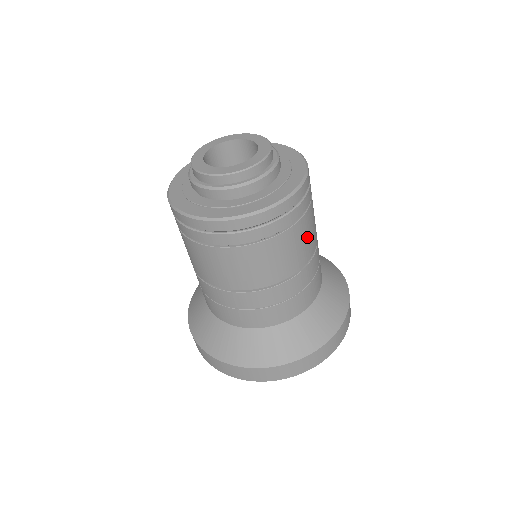
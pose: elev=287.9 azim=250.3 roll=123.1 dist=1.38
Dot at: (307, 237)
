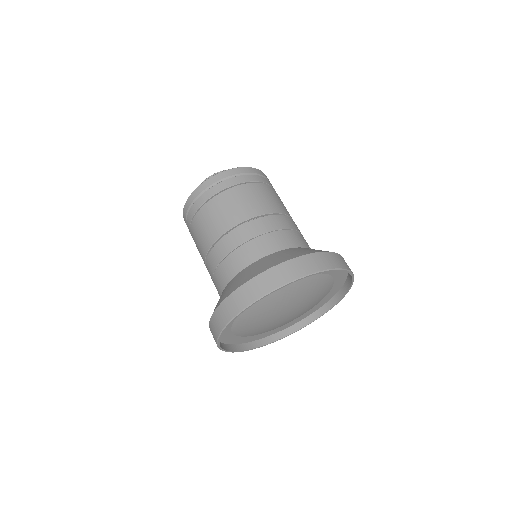
Dot at: (281, 202)
